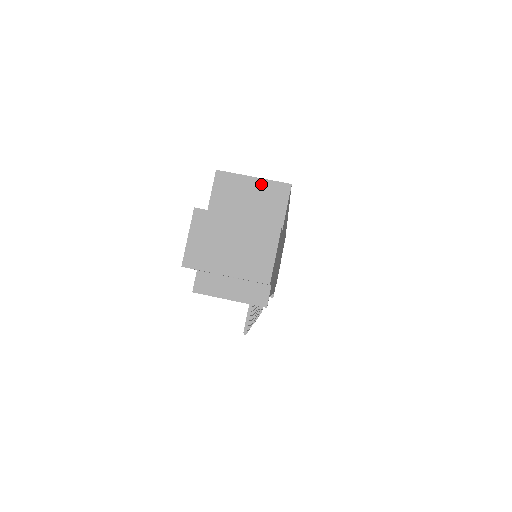
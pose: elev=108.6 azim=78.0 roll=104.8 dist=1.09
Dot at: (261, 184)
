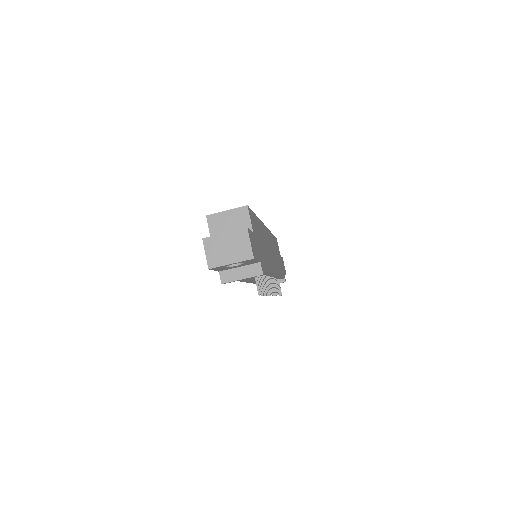
Dot at: (232, 212)
